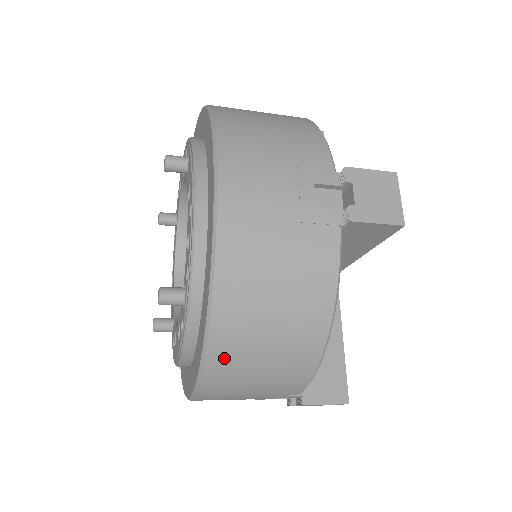
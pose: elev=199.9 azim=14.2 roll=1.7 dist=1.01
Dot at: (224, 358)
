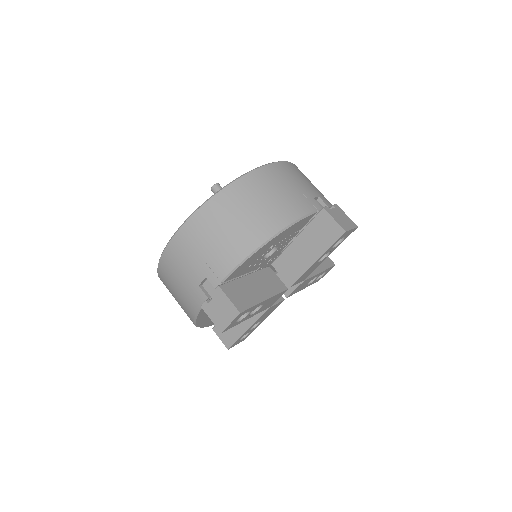
Dot at: (221, 203)
